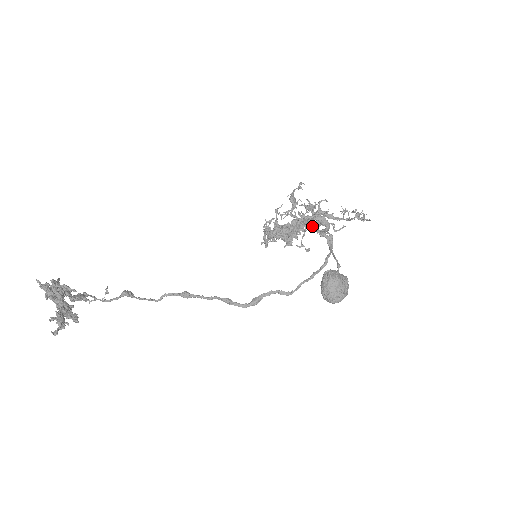
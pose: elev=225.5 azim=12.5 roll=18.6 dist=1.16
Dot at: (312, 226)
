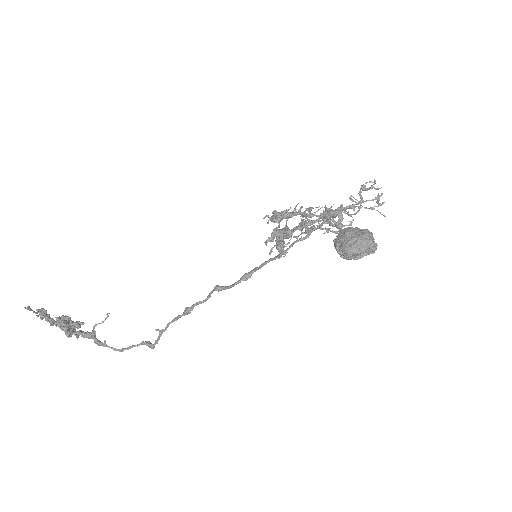
Dot at: occluded
